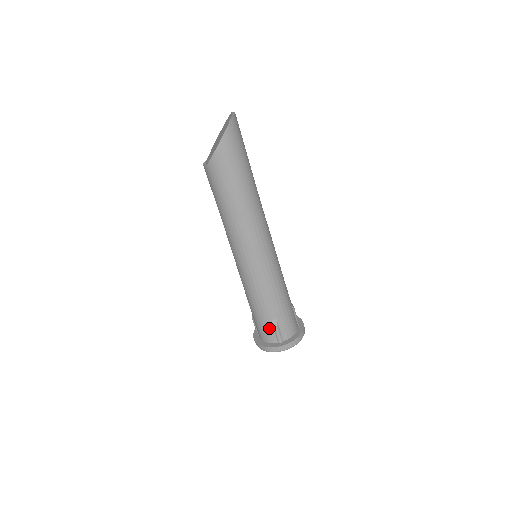
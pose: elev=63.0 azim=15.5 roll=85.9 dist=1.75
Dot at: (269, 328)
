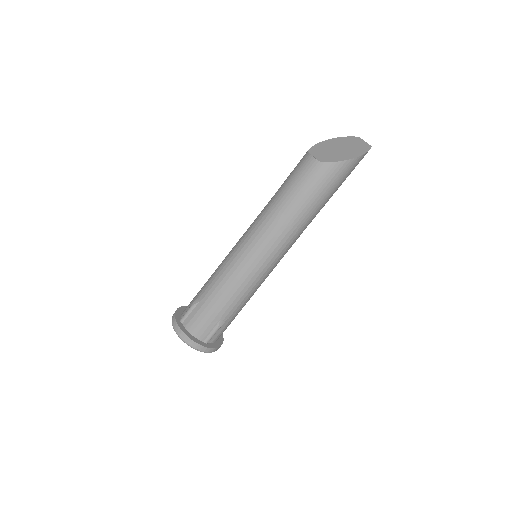
Dot at: (211, 325)
